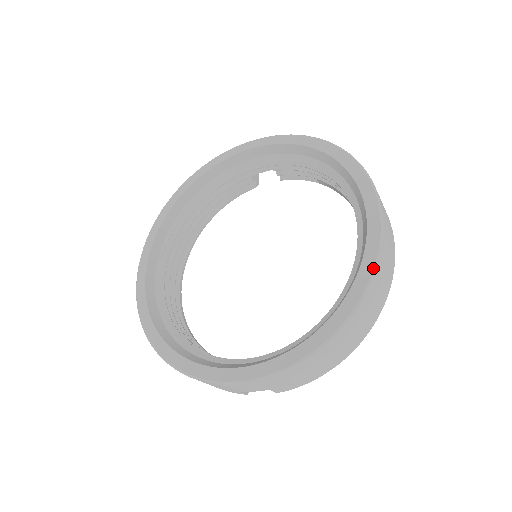
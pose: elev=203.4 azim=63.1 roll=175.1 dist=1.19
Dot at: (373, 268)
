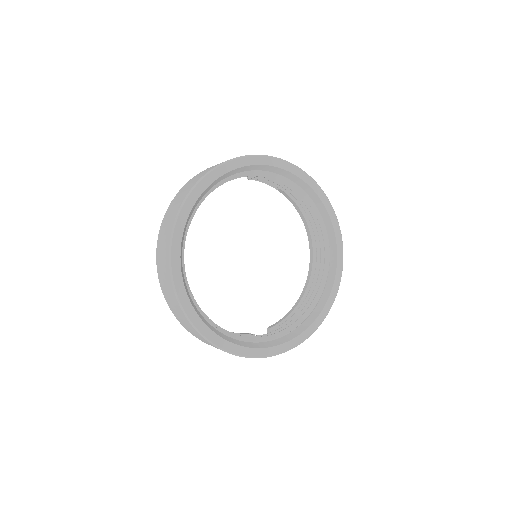
Dot at: (341, 276)
